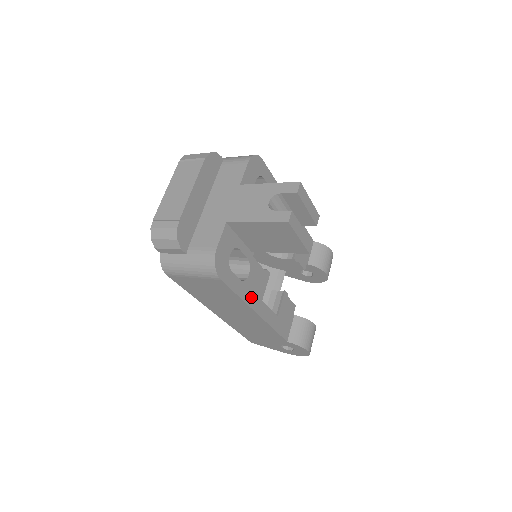
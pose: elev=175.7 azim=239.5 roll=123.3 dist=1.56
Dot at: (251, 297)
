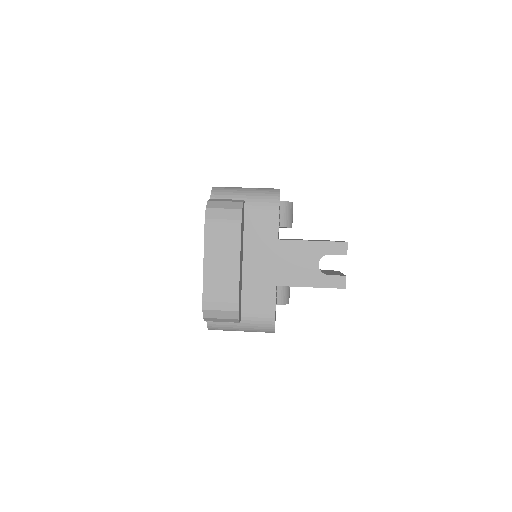
Dot at: occluded
